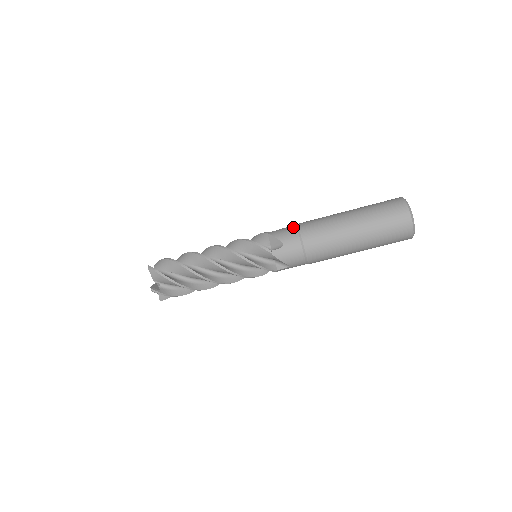
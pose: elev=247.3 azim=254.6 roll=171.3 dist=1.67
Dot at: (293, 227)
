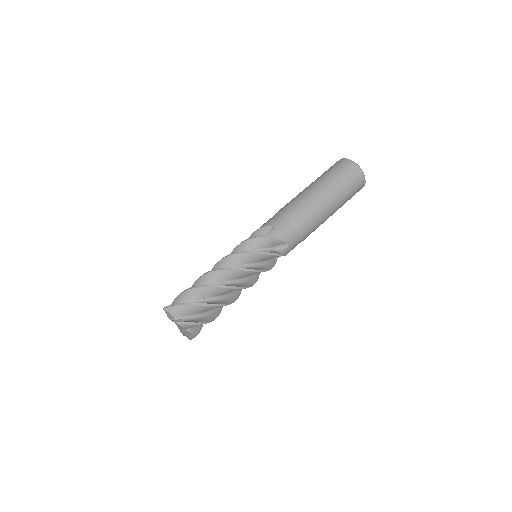
Dot at: (273, 216)
